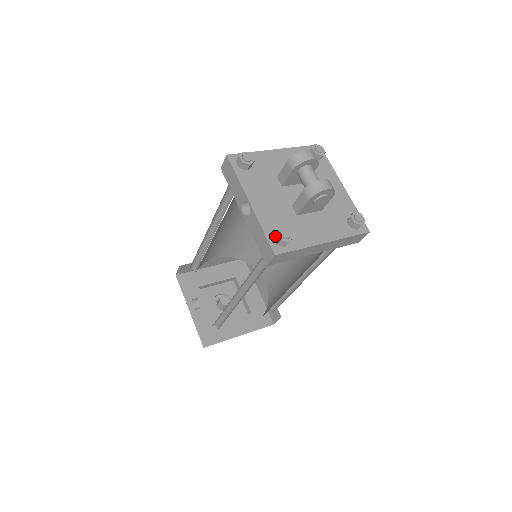
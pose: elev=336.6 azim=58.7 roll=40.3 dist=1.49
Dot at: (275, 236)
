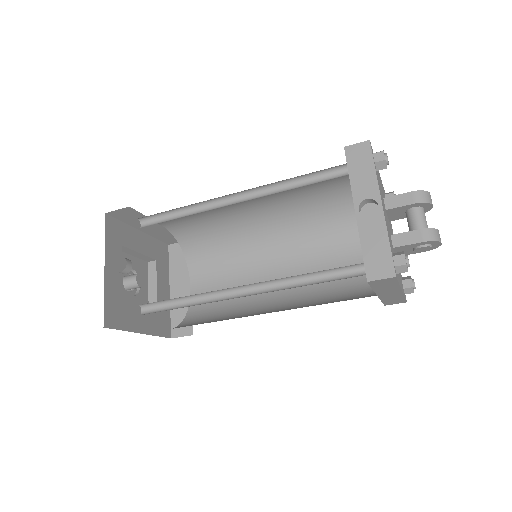
Dot at: (399, 257)
